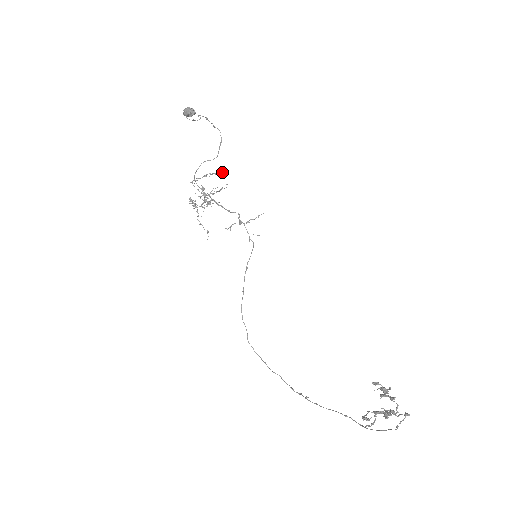
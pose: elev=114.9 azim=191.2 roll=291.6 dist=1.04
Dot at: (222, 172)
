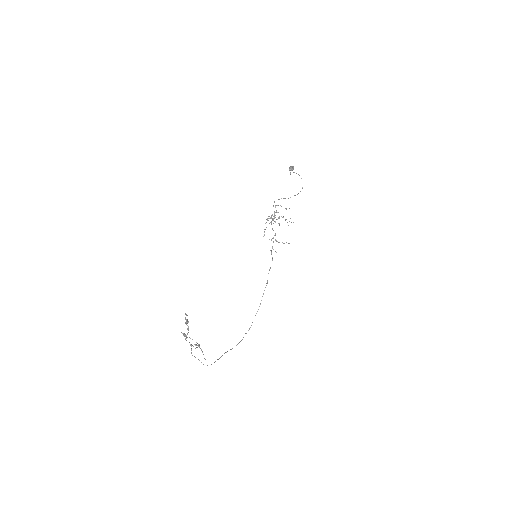
Dot at: (286, 208)
